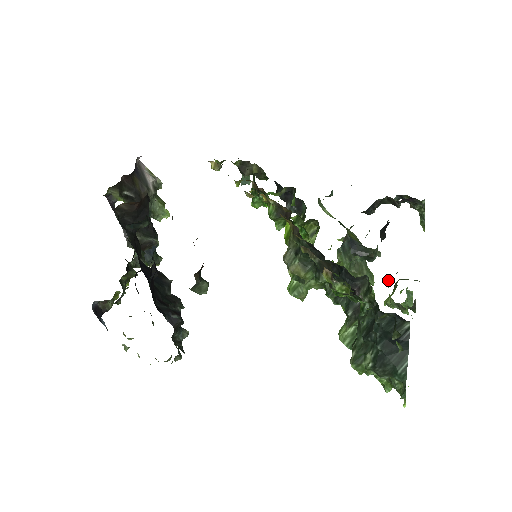
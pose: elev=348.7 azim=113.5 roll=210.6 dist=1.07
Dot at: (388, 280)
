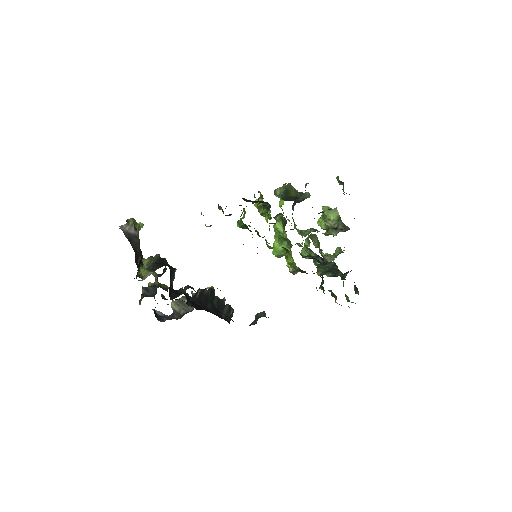
Dot at: (326, 225)
